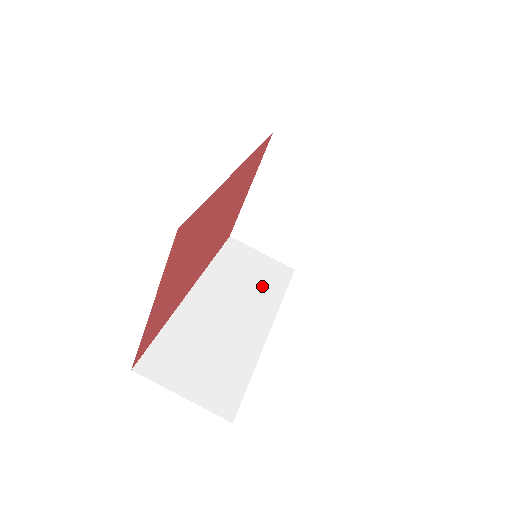
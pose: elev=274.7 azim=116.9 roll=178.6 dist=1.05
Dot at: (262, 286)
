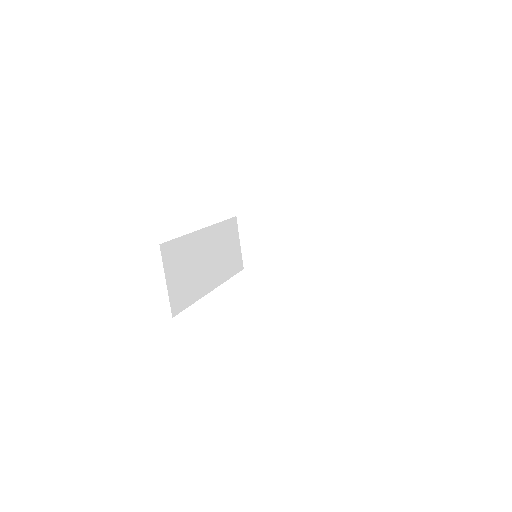
Dot at: (227, 262)
